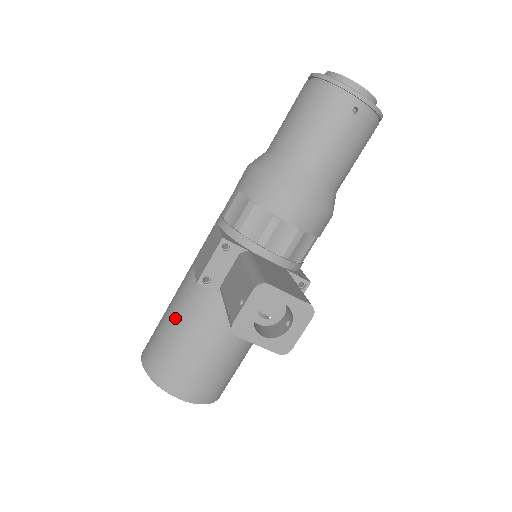
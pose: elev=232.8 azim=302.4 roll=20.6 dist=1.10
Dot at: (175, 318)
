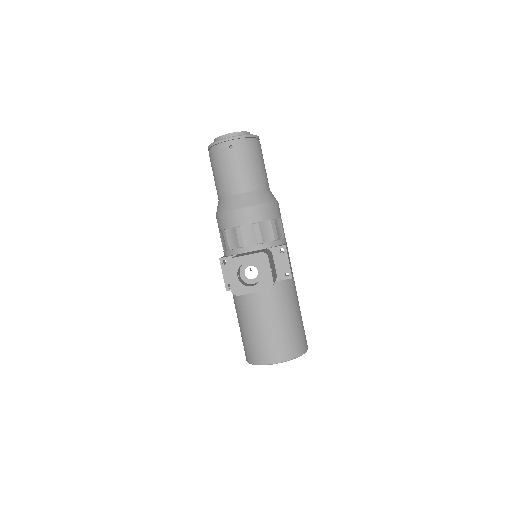
Dot at: (239, 321)
